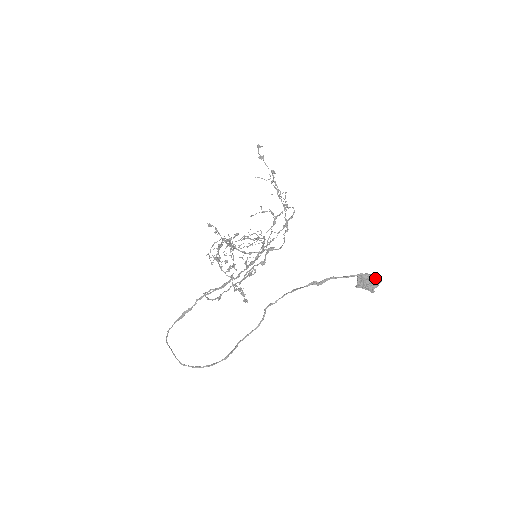
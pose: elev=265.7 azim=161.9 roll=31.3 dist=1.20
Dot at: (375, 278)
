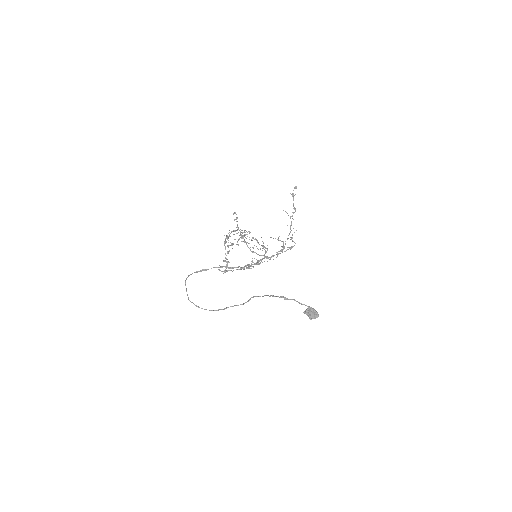
Dot at: (316, 314)
